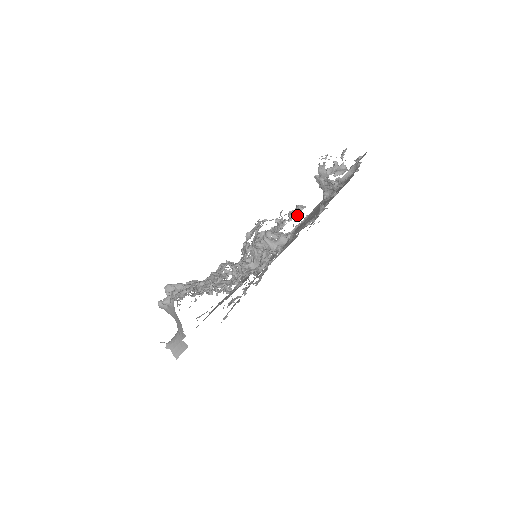
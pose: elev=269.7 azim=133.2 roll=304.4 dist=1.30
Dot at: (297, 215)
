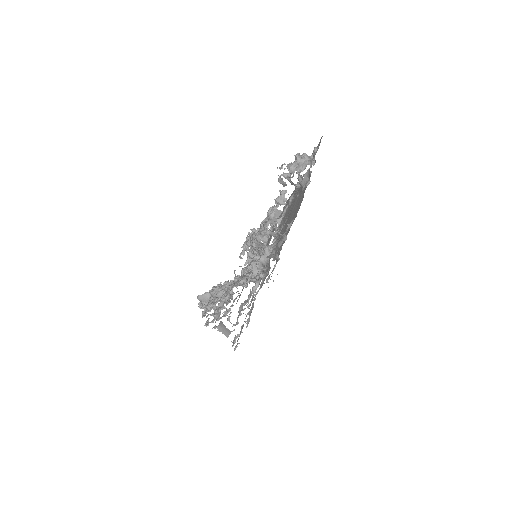
Dot at: (282, 202)
